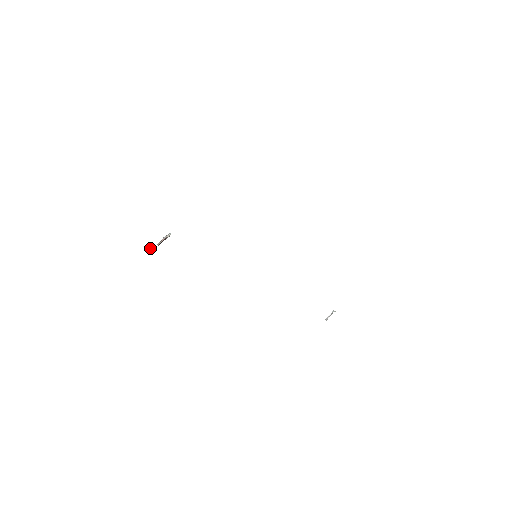
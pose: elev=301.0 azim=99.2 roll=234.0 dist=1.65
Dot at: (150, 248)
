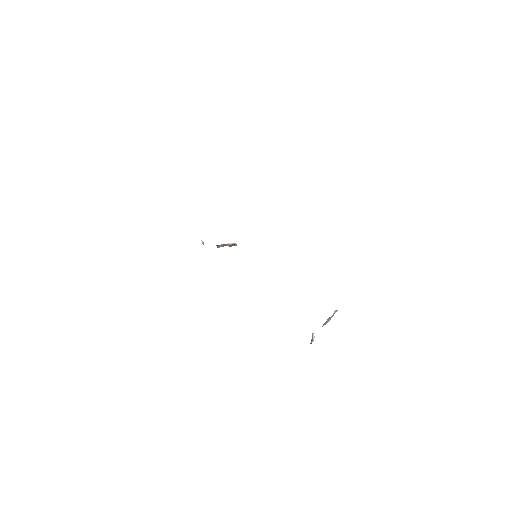
Dot at: (202, 242)
